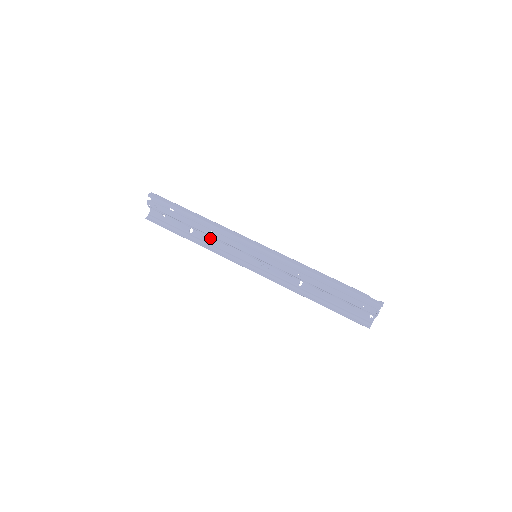
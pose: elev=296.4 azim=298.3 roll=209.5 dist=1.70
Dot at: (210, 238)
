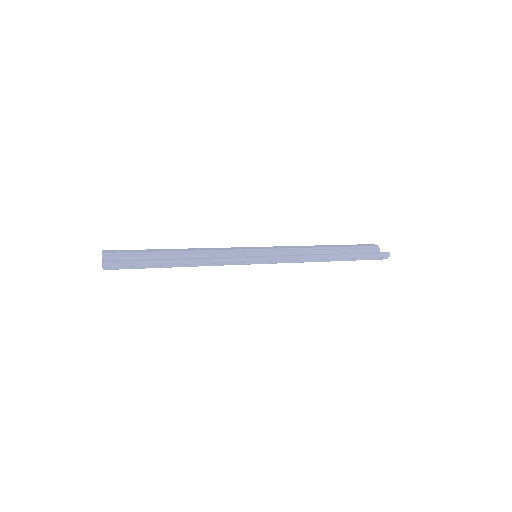
Dot at: occluded
